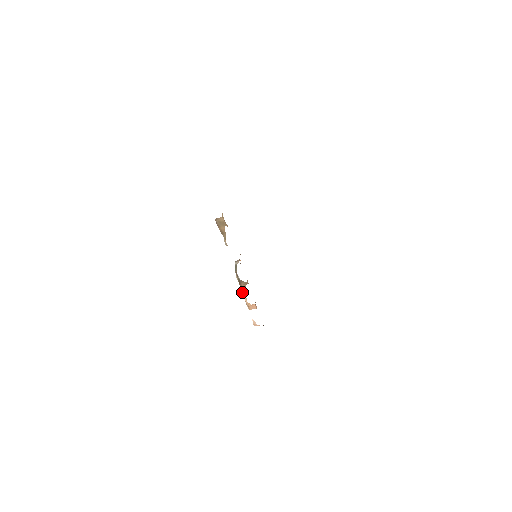
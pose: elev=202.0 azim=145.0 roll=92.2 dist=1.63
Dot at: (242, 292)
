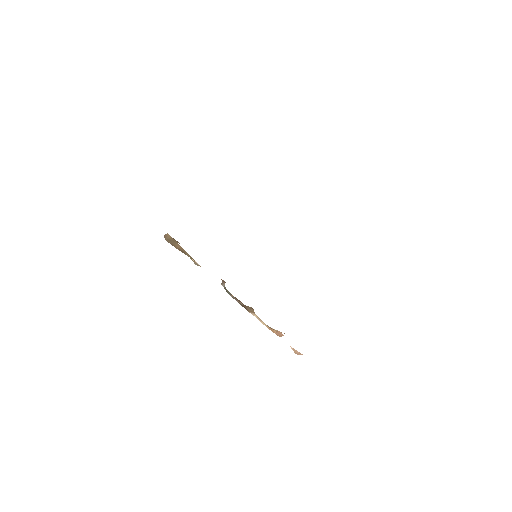
Dot at: (256, 317)
